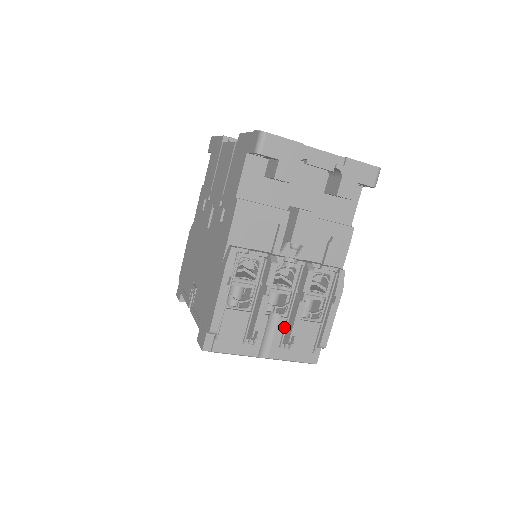
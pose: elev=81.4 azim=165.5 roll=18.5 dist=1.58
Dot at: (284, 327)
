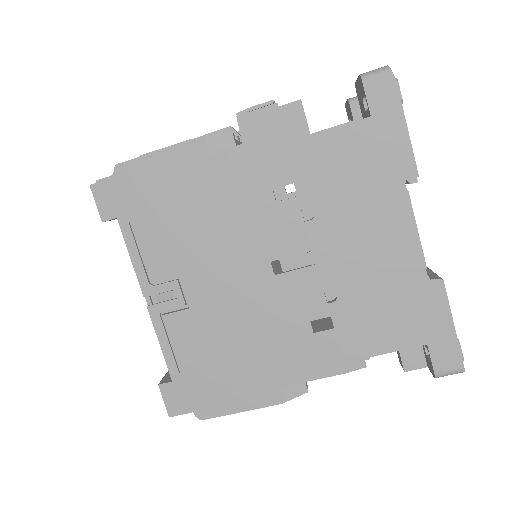
Dot at: occluded
